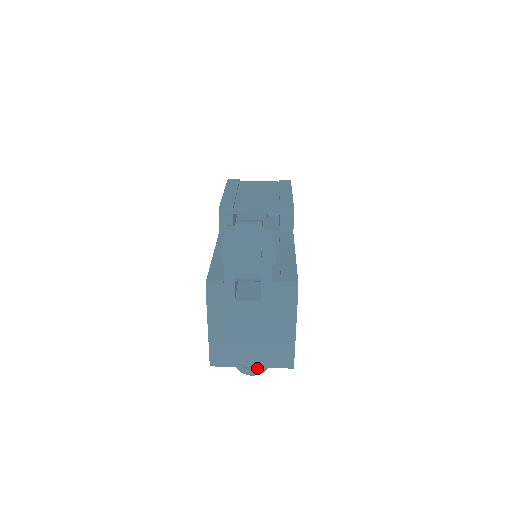
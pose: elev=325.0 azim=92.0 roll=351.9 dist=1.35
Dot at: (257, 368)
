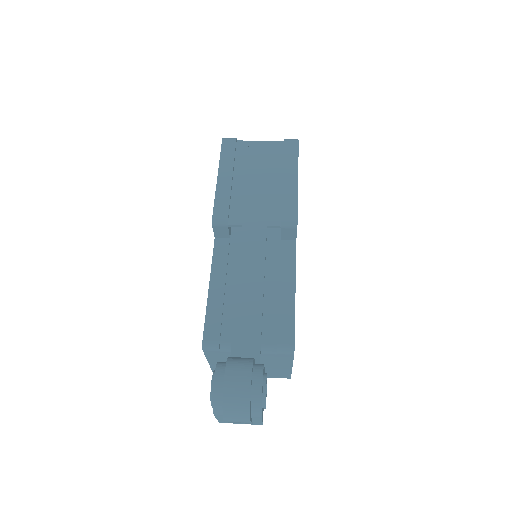
Dot at: occluded
